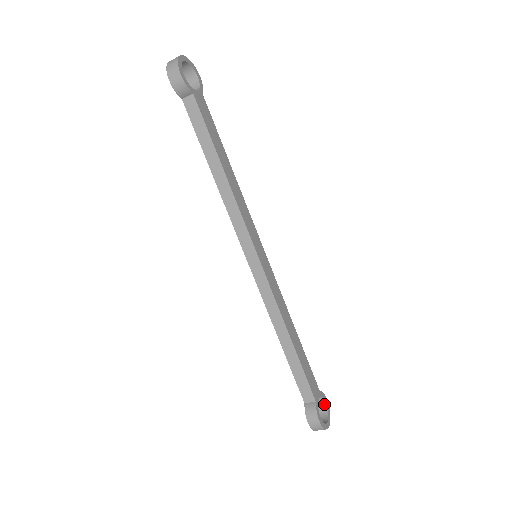
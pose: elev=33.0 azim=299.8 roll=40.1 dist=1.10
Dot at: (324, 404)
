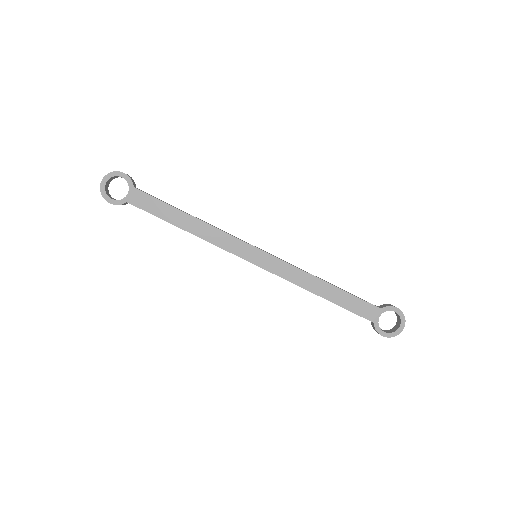
Dot at: (395, 312)
